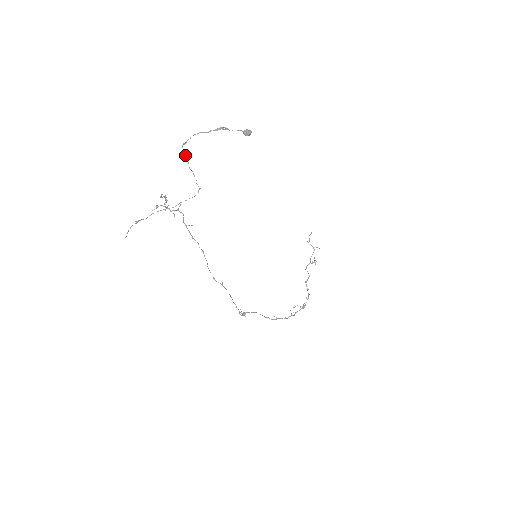
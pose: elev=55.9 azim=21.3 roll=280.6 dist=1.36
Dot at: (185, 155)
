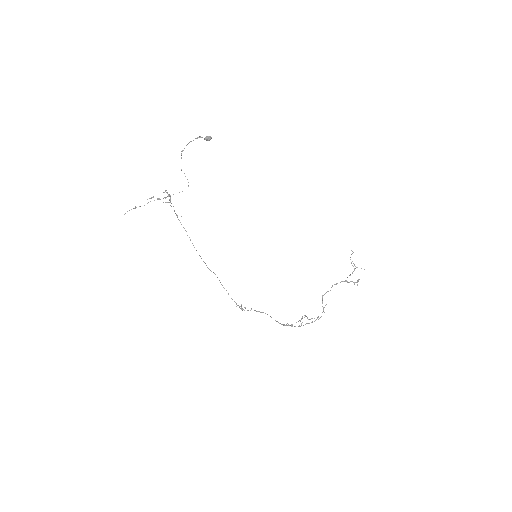
Dot at: occluded
